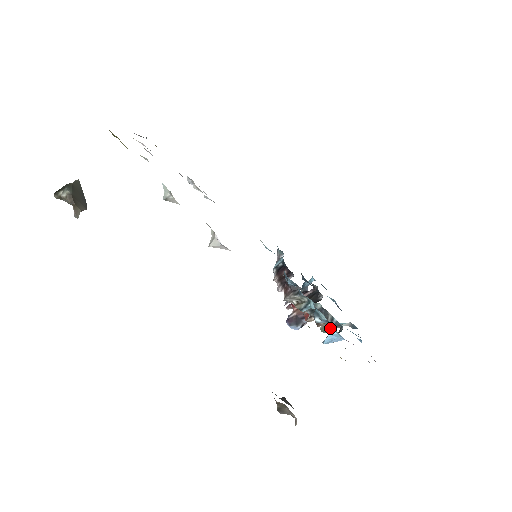
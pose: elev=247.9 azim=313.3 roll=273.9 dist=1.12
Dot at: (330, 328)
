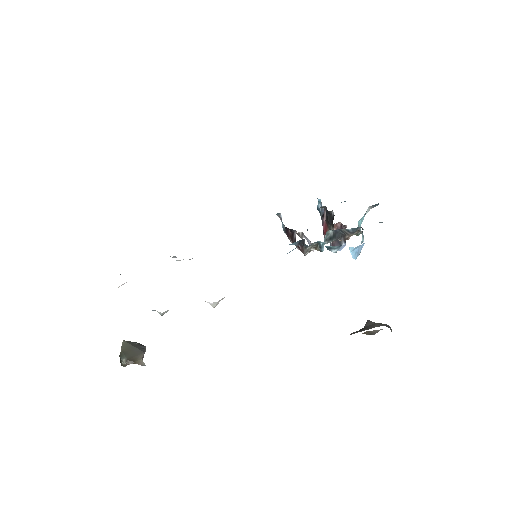
Dot at: (356, 232)
